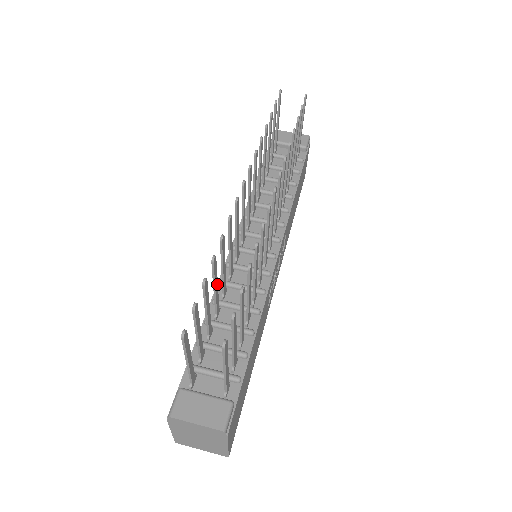
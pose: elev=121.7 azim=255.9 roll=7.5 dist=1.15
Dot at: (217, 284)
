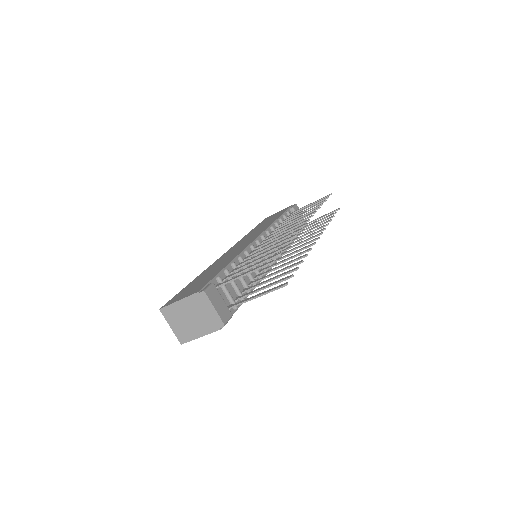
Dot at: (267, 252)
